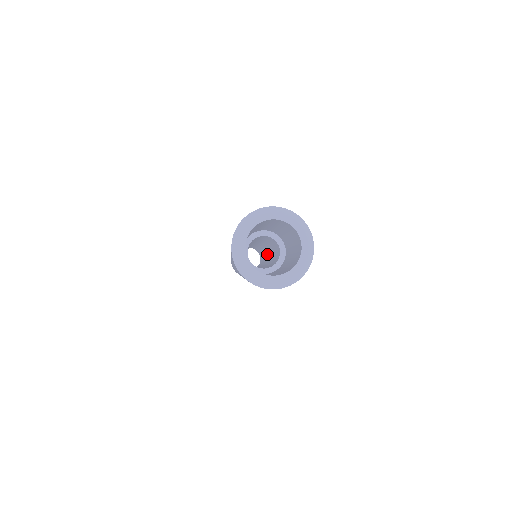
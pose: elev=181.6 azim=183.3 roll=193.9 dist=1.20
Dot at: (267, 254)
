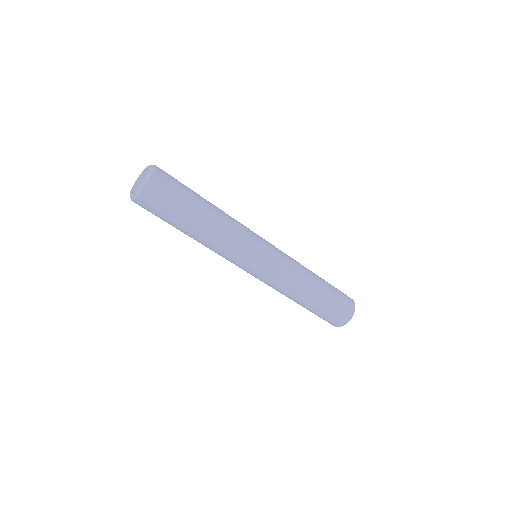
Dot at: occluded
